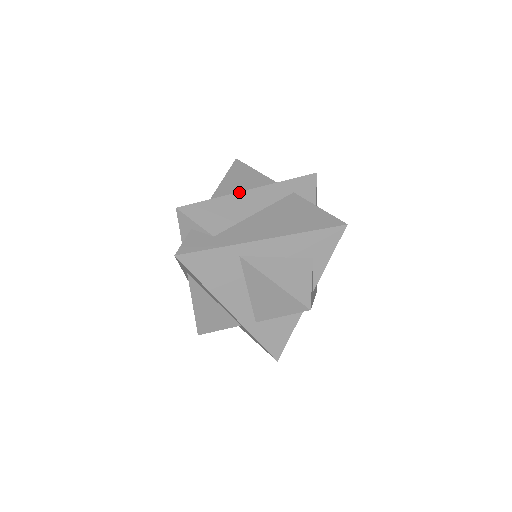
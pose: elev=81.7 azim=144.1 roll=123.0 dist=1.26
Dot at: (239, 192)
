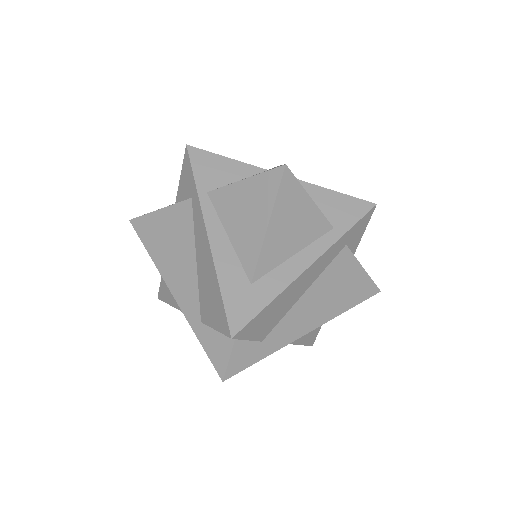
Dot at: (298, 277)
